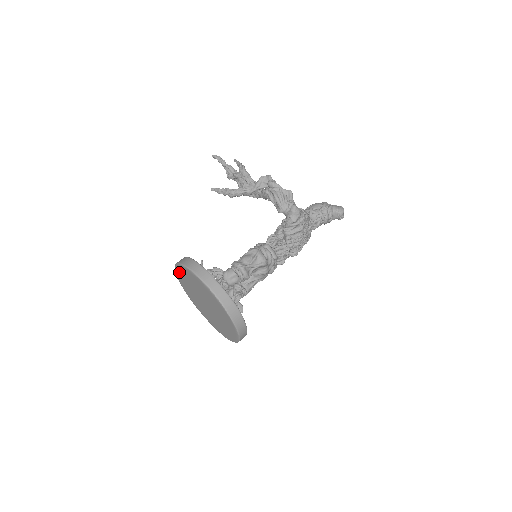
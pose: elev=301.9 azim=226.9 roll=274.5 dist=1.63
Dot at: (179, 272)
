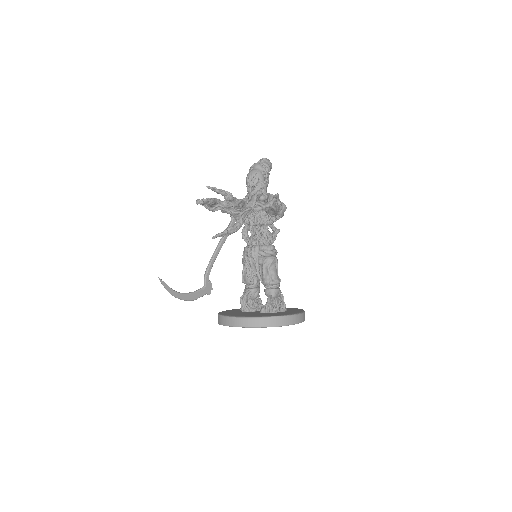
Dot at: occluded
